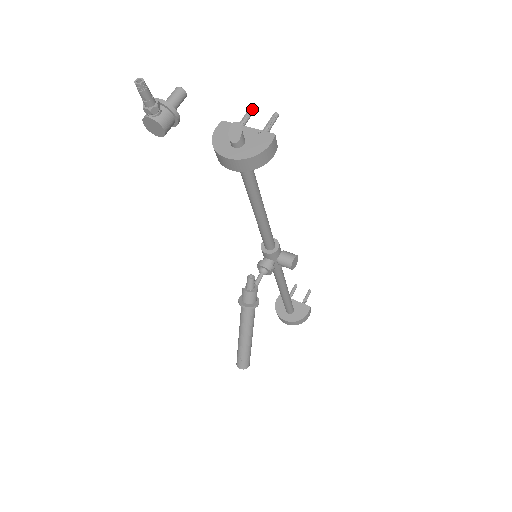
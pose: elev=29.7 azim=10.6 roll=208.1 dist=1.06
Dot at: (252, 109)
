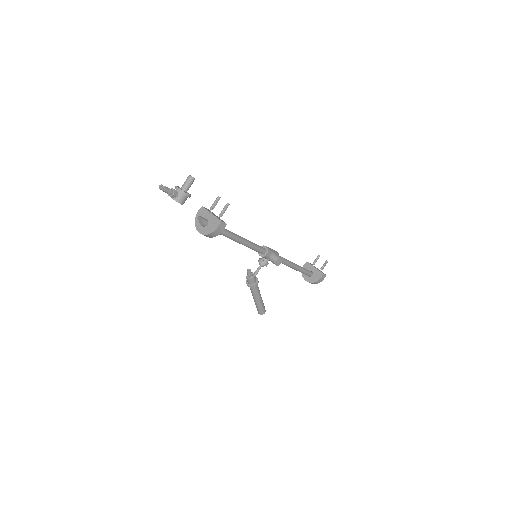
Dot at: (218, 198)
